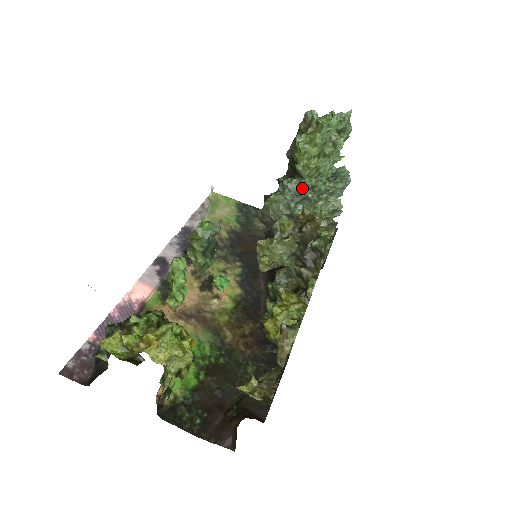
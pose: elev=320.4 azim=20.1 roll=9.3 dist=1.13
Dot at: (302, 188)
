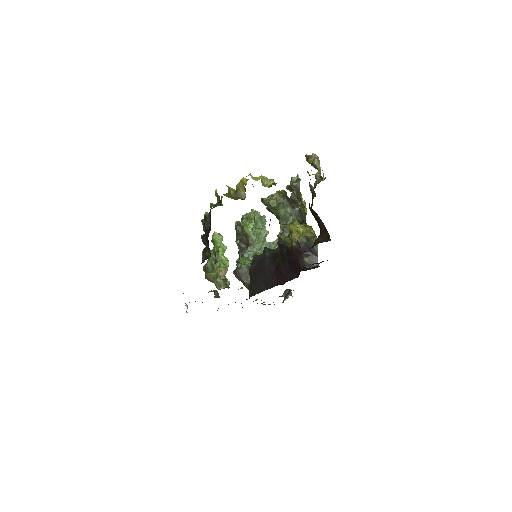
Dot at: (256, 250)
